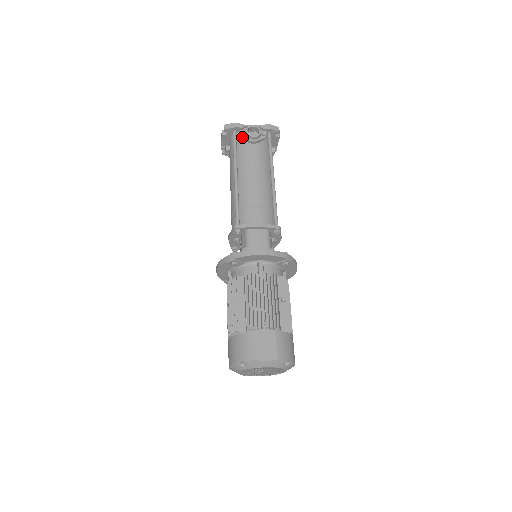
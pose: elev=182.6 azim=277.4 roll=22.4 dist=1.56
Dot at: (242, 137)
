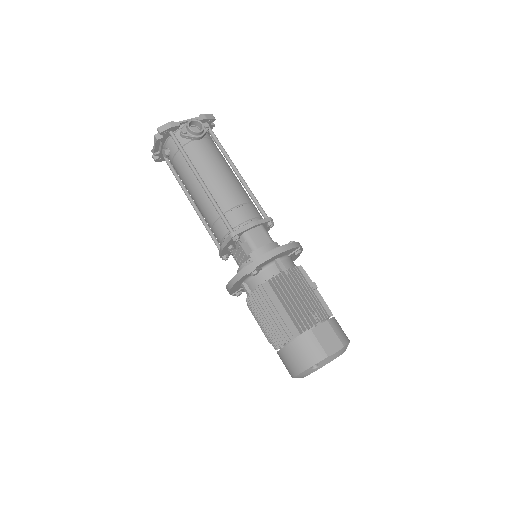
Dot at: (186, 136)
